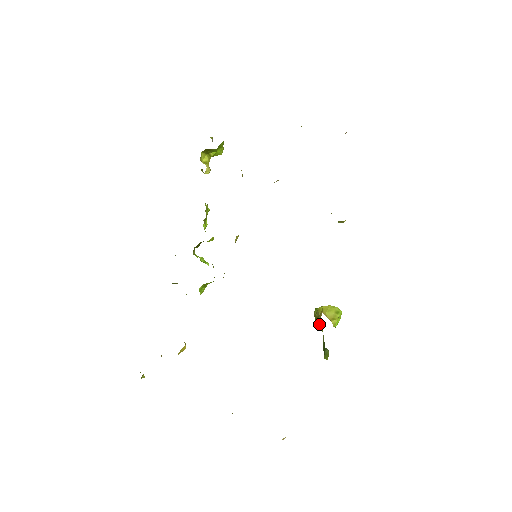
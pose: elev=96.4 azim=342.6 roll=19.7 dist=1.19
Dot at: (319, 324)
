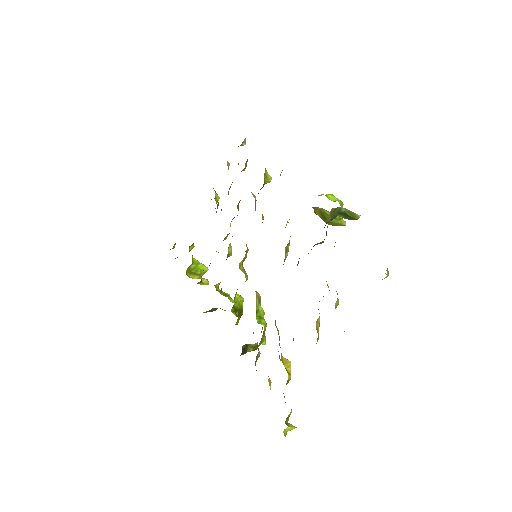
Dot at: (328, 217)
